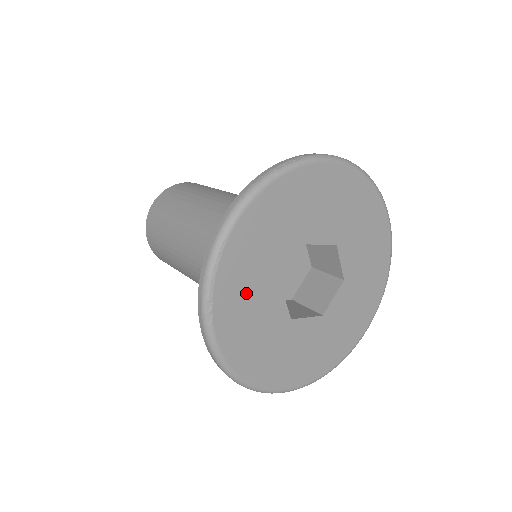
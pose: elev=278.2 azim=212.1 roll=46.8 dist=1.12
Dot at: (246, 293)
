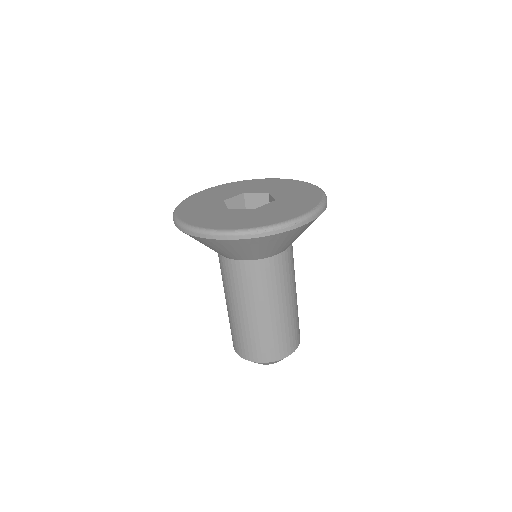
Dot at: (201, 202)
